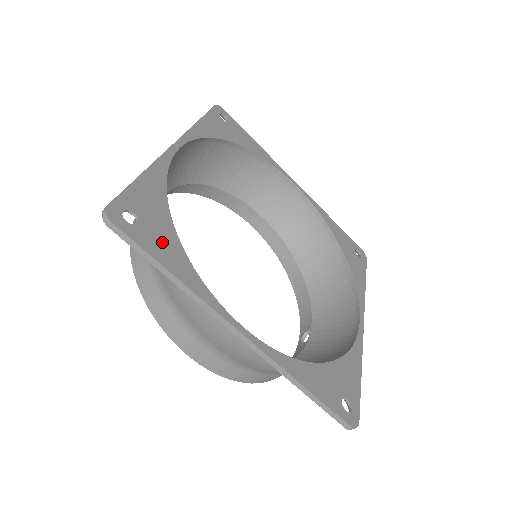
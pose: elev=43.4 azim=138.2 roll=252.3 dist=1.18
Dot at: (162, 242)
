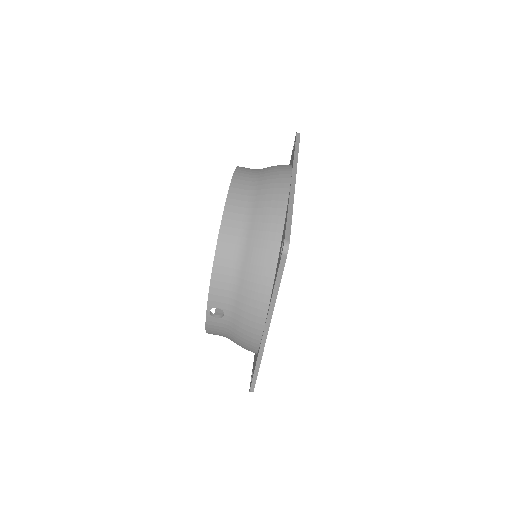
Dot at: occluded
